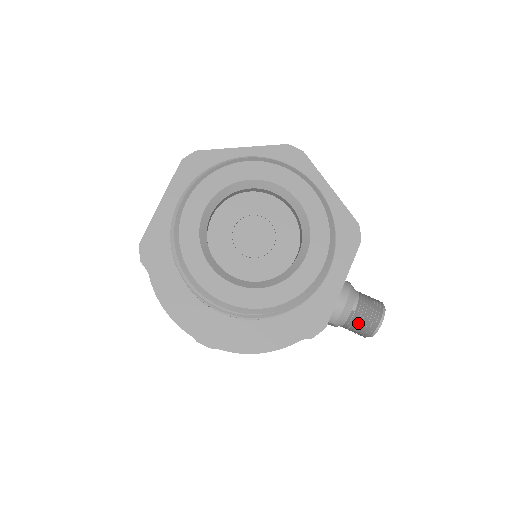
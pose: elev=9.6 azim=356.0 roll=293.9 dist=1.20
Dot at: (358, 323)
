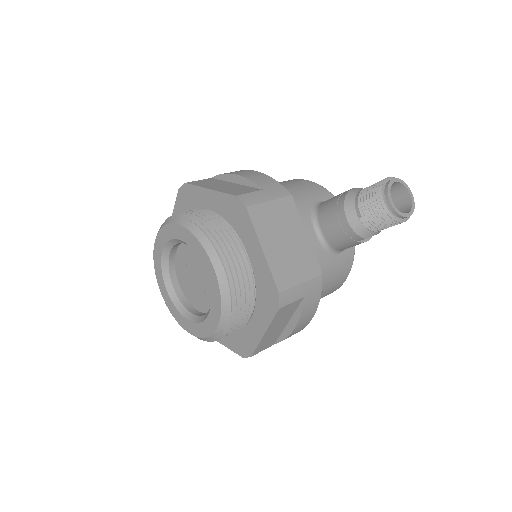
Dot at: (377, 222)
